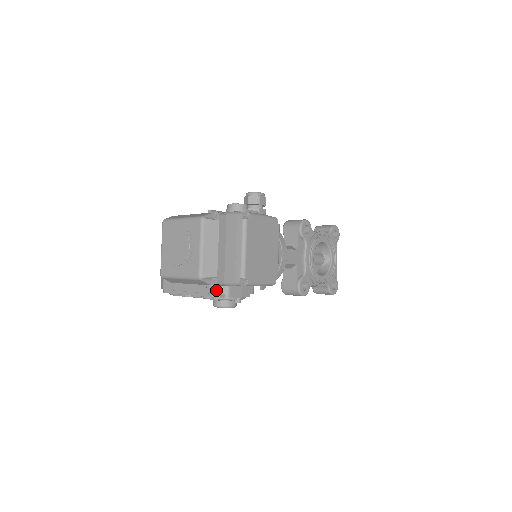
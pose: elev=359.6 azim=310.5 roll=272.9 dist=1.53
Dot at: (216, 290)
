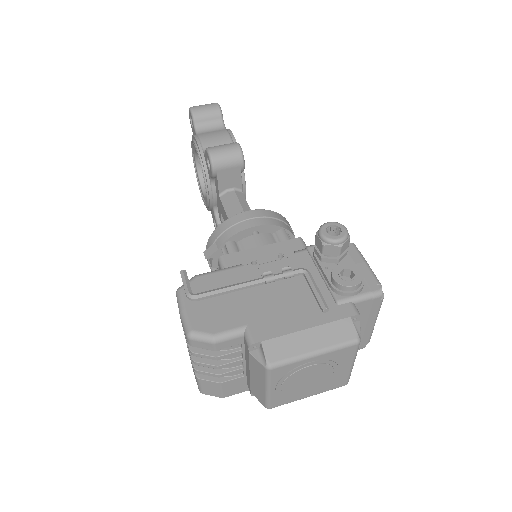
Dot at: occluded
